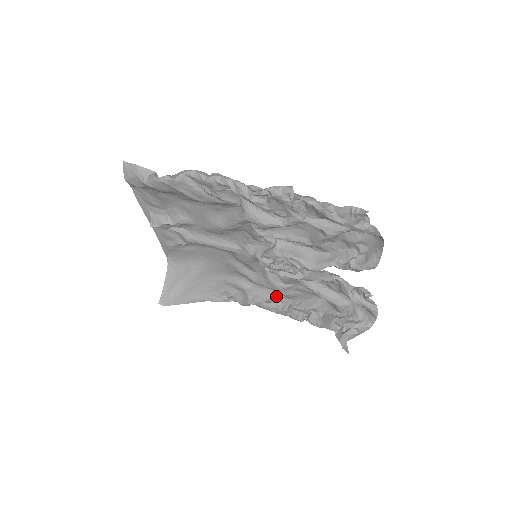
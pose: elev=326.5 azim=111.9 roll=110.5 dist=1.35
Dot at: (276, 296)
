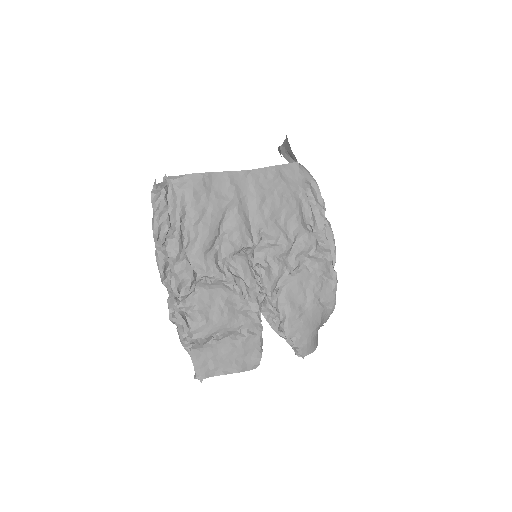
Dot at: (314, 256)
